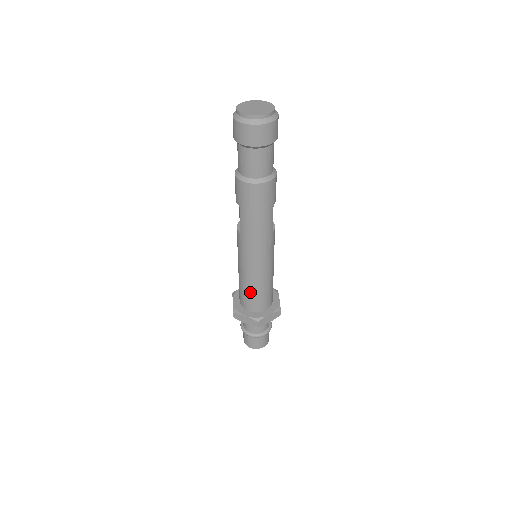
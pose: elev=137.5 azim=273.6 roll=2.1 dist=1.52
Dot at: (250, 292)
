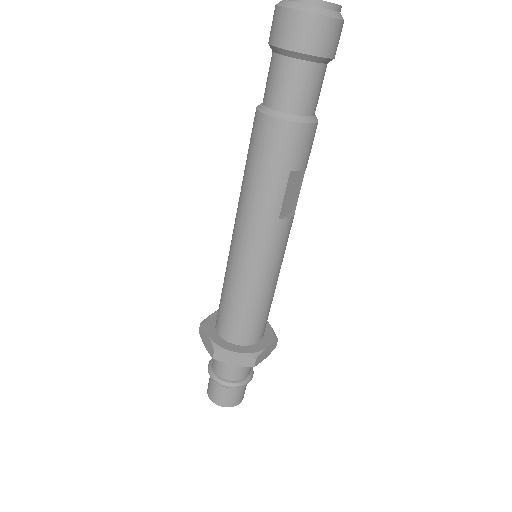
Dot at: (225, 301)
